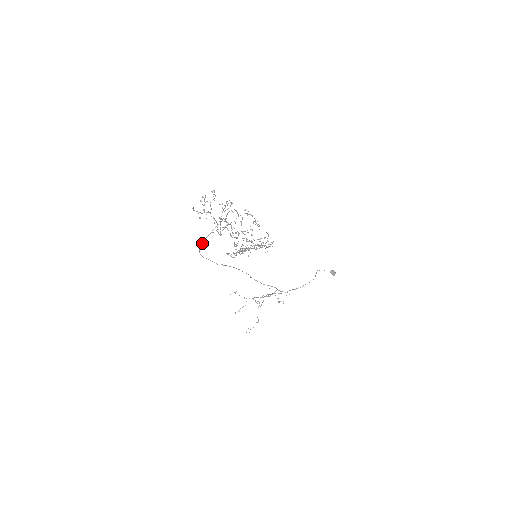
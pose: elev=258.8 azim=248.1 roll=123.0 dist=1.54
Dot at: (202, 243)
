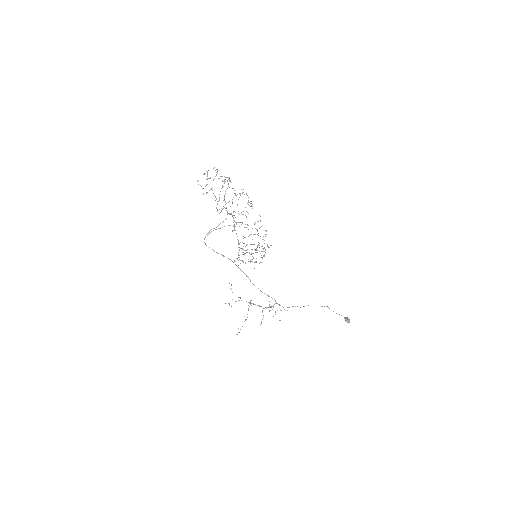
Dot at: (208, 234)
